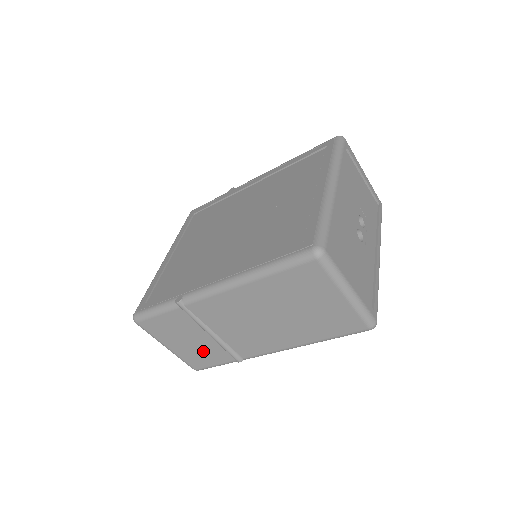
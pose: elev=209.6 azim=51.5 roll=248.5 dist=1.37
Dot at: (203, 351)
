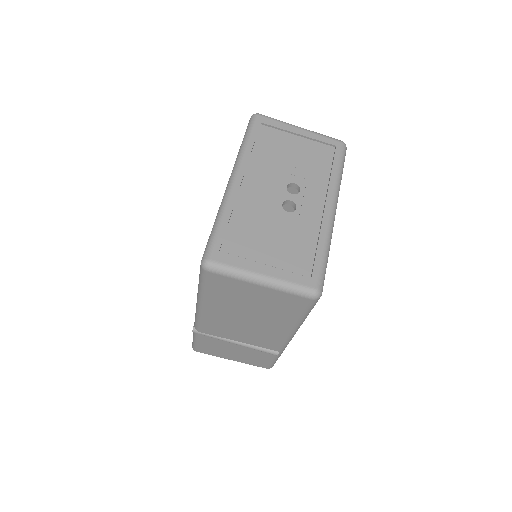
Dot at: (251, 355)
